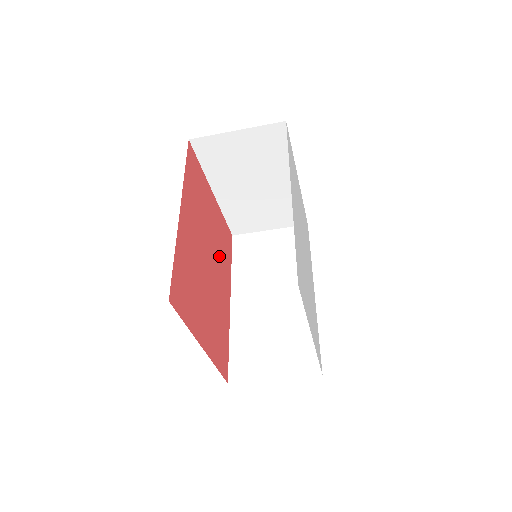
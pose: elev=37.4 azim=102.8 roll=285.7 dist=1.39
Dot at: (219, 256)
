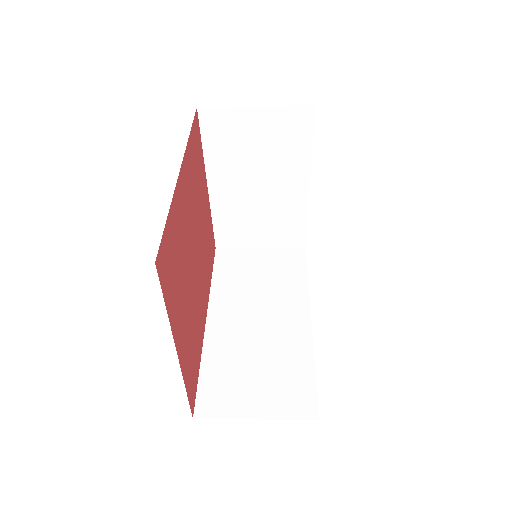
Dot at: (204, 258)
